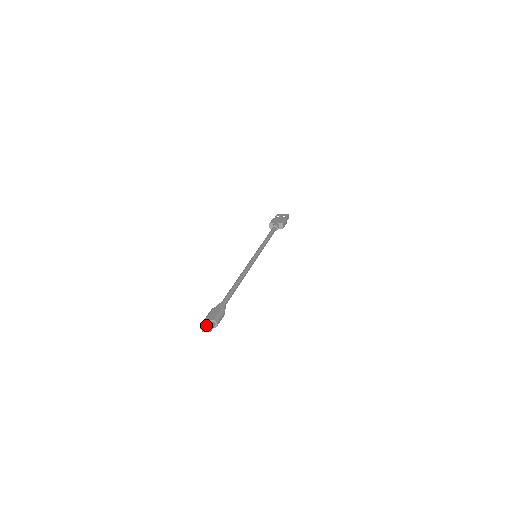
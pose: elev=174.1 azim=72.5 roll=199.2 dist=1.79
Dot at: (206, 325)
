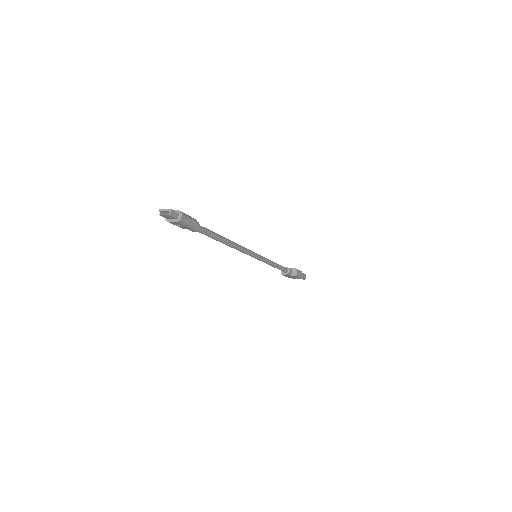
Dot at: (167, 210)
